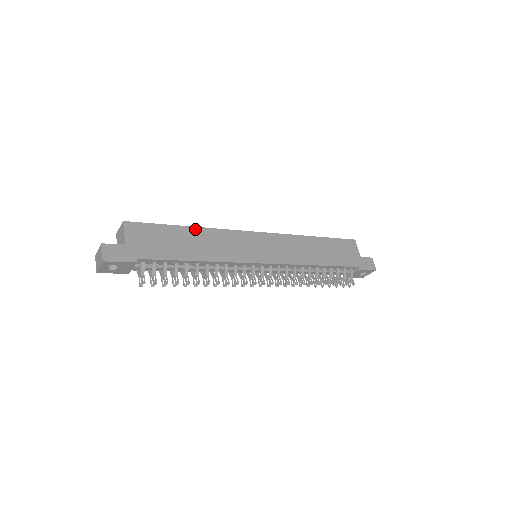
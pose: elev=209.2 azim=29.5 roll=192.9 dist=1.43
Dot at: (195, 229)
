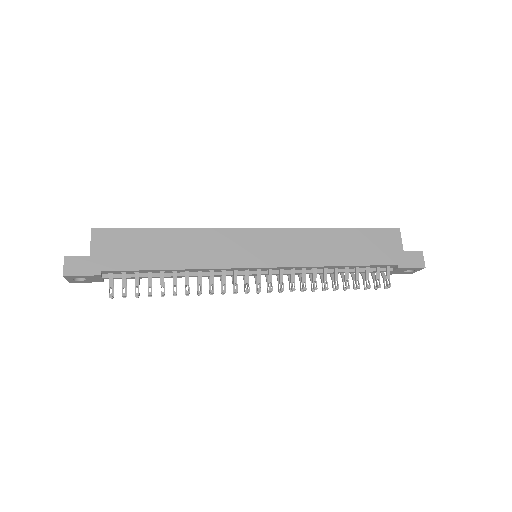
Dot at: (175, 231)
